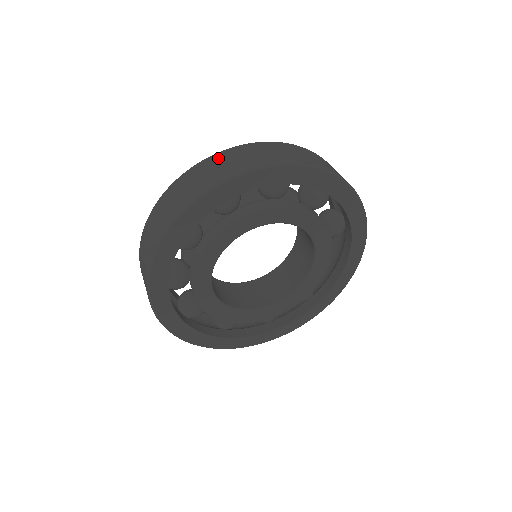
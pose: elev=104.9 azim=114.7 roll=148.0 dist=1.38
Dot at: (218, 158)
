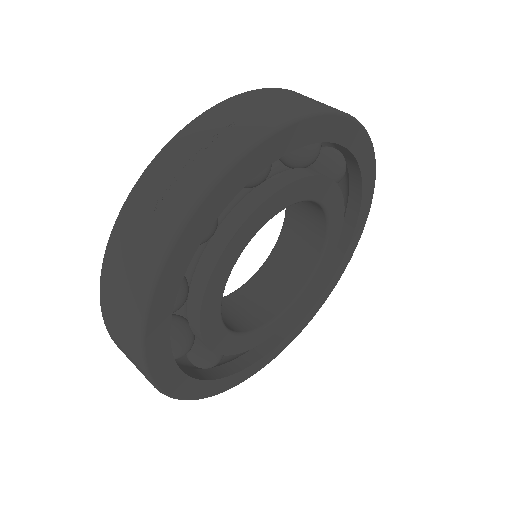
Dot at: (158, 171)
